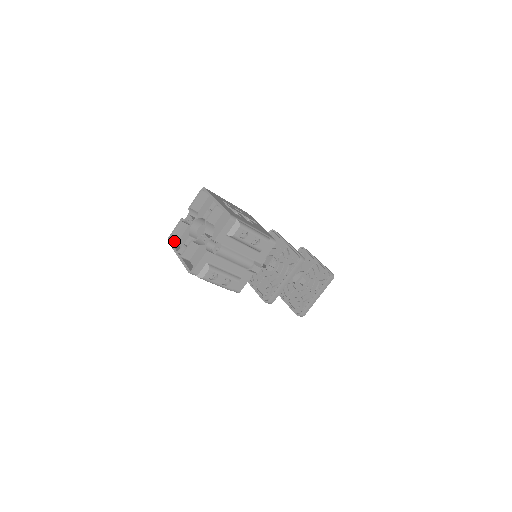
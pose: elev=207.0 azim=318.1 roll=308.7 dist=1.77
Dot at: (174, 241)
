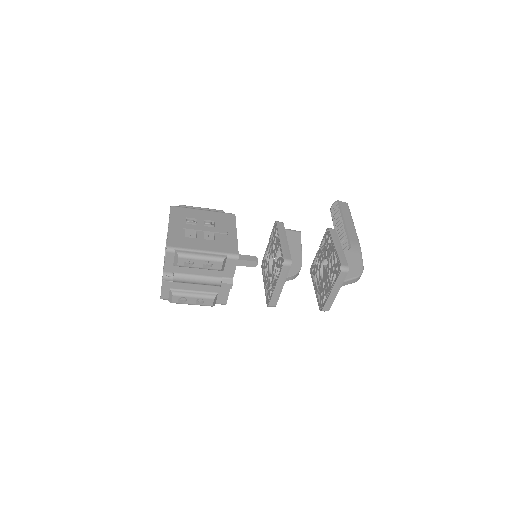
Dot at: occluded
